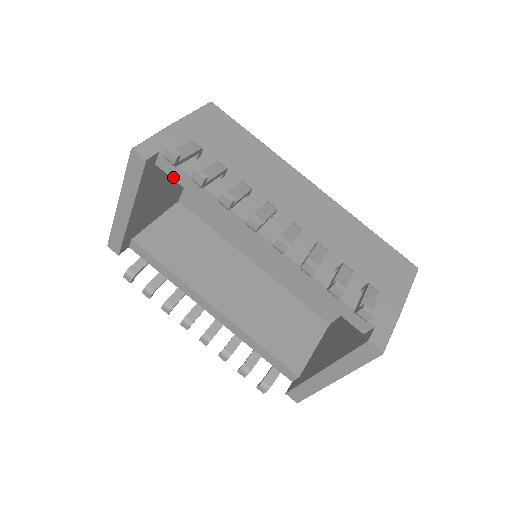
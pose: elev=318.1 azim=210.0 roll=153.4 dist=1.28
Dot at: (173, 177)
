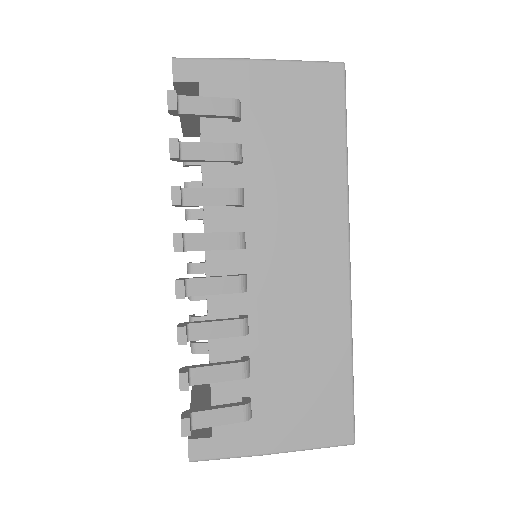
Dot at: occluded
